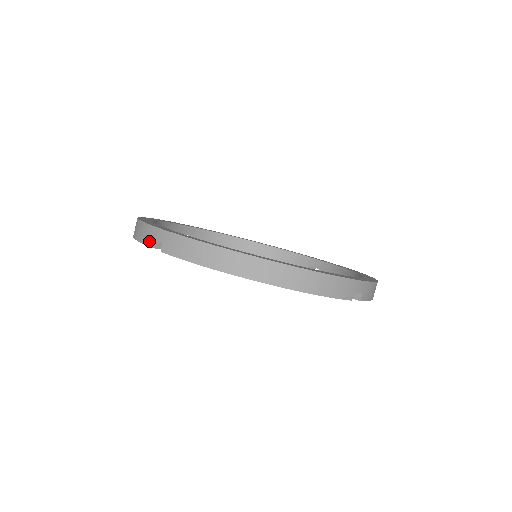
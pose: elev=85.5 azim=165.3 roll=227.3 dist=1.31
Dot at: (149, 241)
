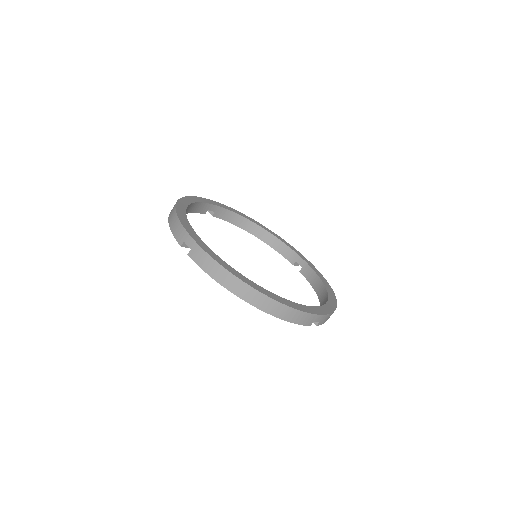
Dot at: (181, 241)
